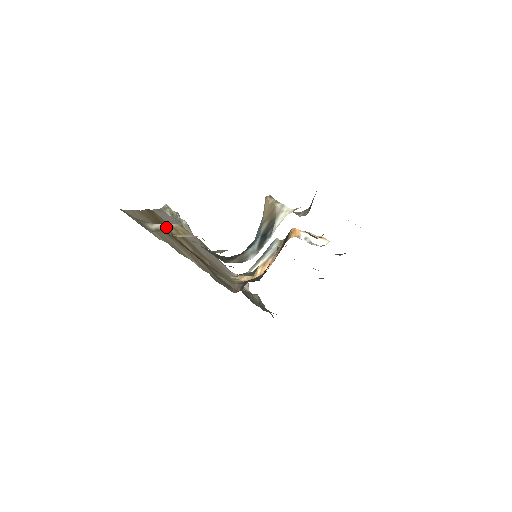
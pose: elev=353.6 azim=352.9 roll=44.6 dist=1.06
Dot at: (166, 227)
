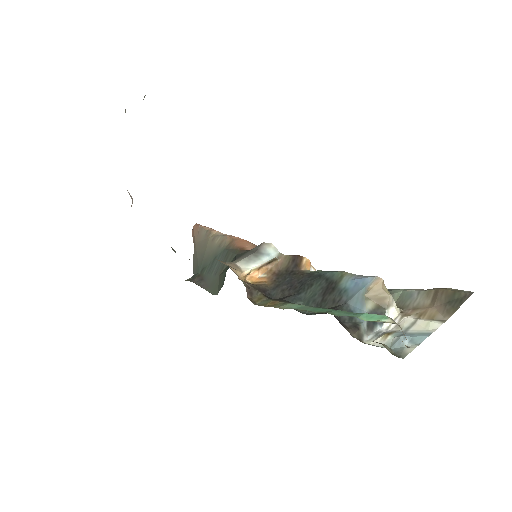
Dot at: occluded
